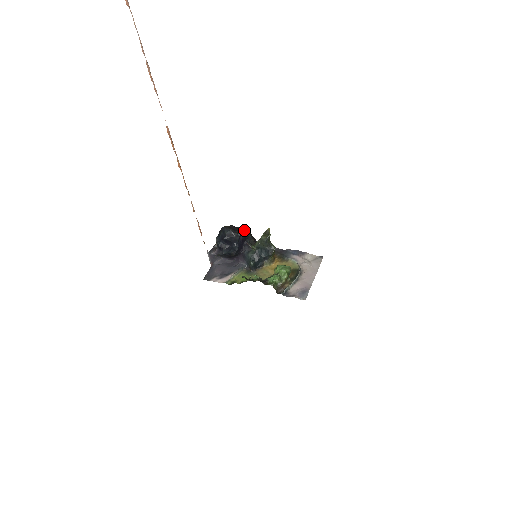
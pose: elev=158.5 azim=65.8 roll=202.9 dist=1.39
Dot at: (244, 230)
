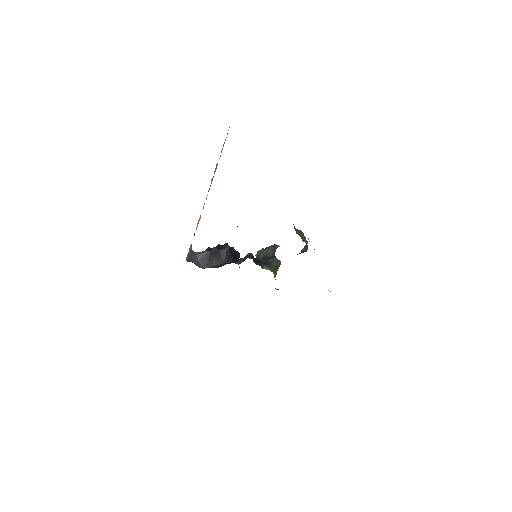
Dot at: occluded
